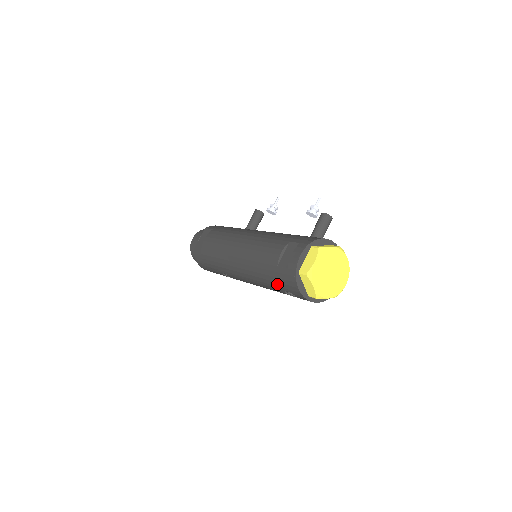
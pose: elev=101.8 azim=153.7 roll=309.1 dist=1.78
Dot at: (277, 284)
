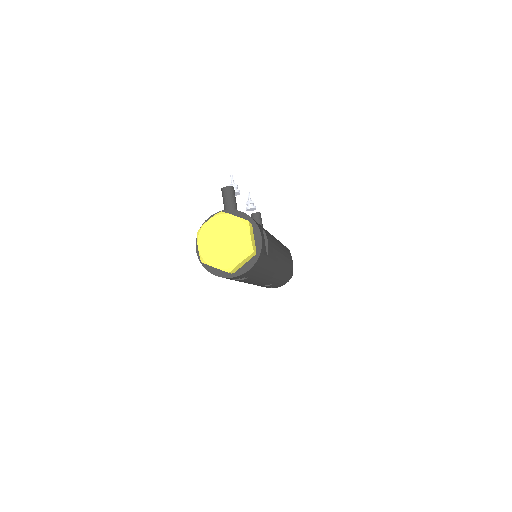
Dot at: occluded
